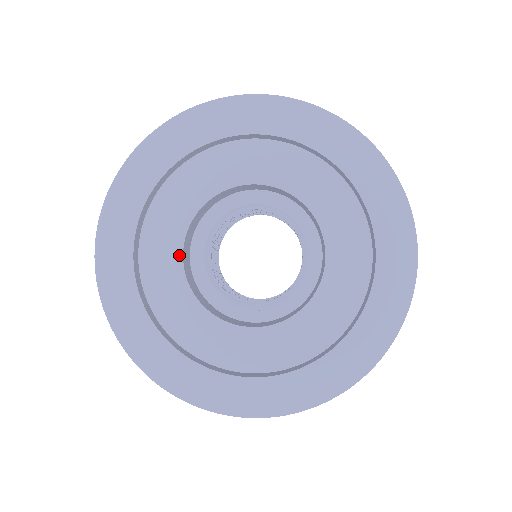
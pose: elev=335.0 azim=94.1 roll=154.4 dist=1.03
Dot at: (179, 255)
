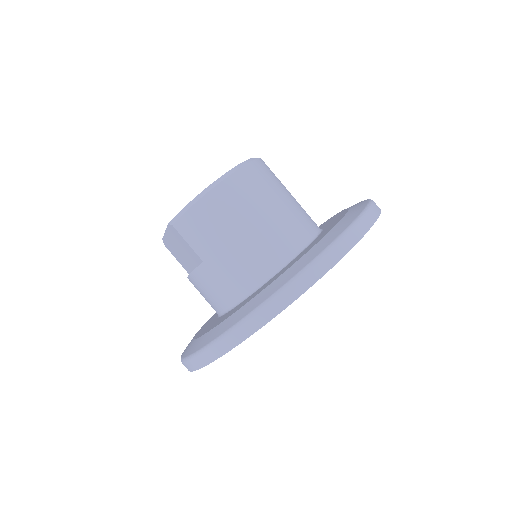
Dot at: occluded
